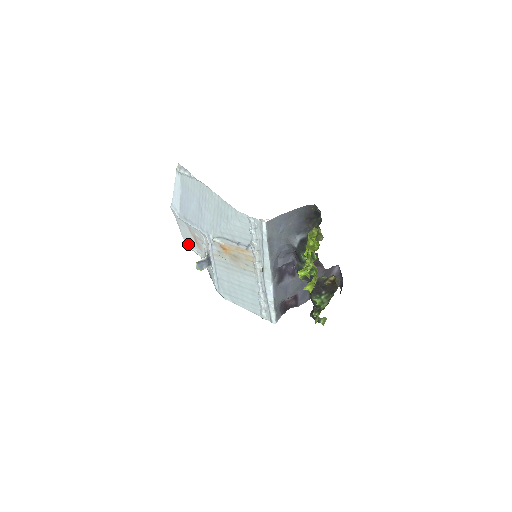
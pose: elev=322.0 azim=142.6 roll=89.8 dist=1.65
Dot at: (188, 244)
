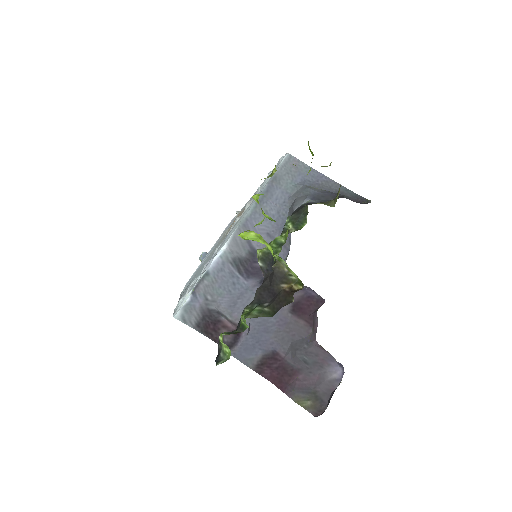
Dot at: occluded
